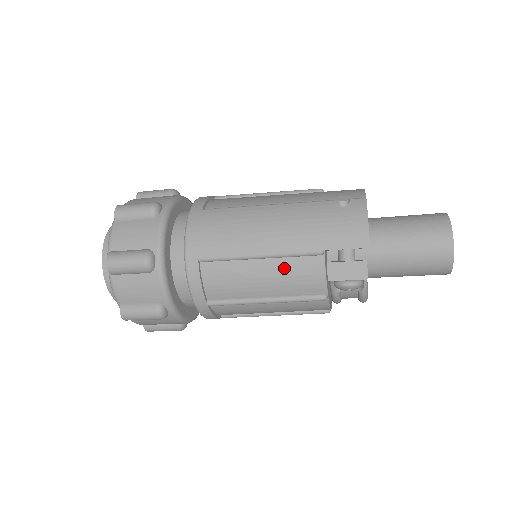
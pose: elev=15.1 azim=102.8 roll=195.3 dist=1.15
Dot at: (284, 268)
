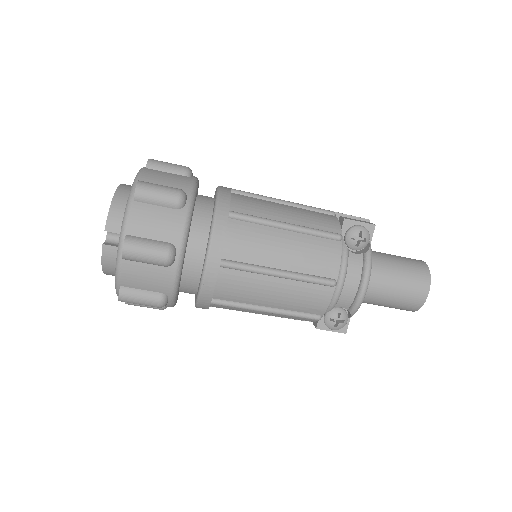
Dot at: (305, 211)
